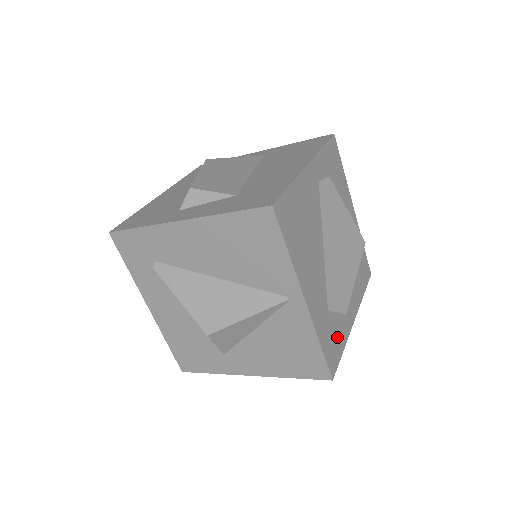
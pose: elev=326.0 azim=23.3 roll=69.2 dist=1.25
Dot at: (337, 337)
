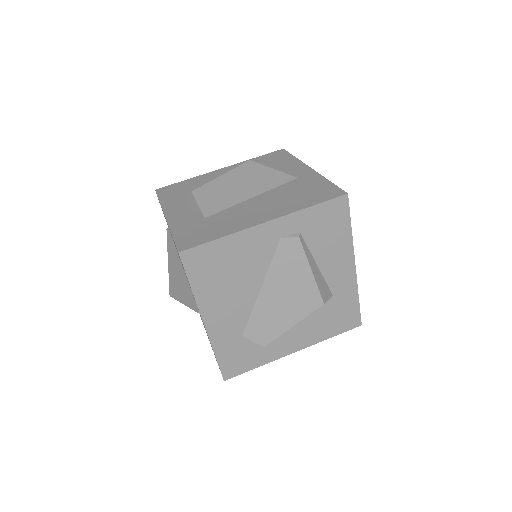
Dot at: (250, 356)
